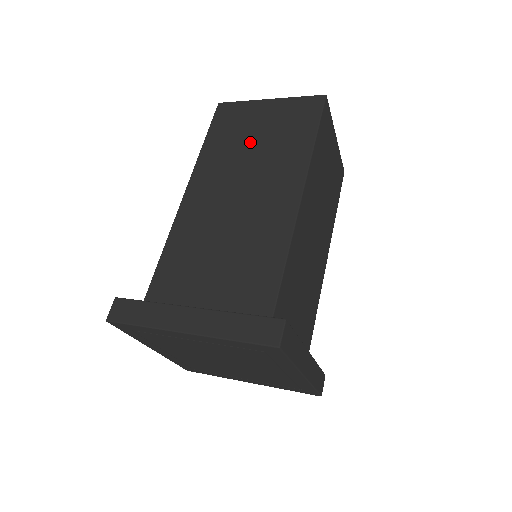
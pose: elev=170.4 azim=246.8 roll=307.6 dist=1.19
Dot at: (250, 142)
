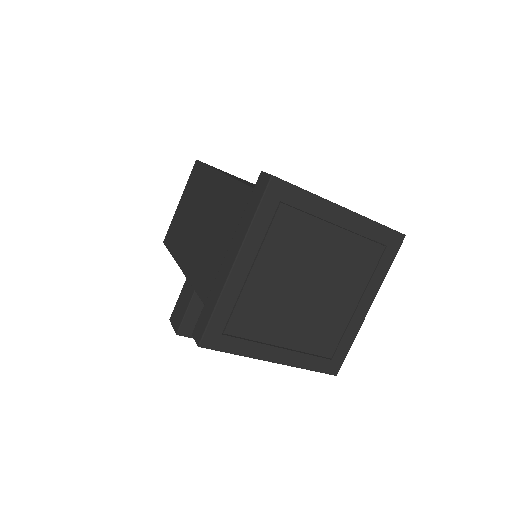
Dot at: occluded
